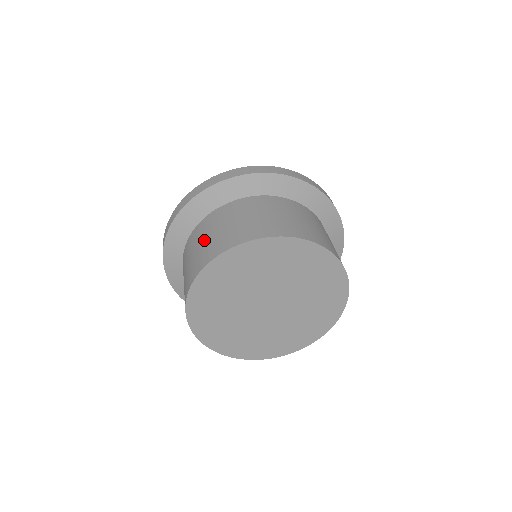
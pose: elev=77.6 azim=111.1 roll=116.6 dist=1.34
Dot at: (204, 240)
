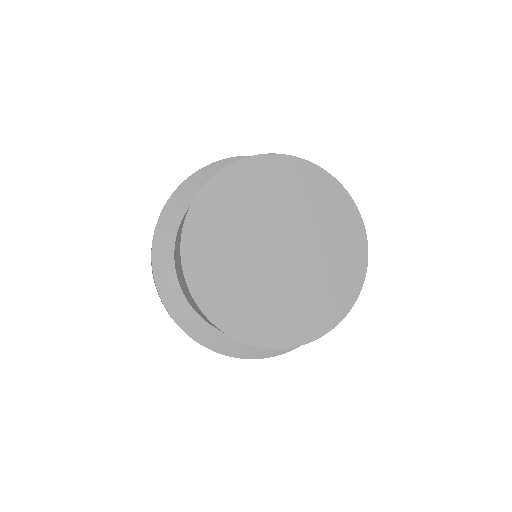
Dot at: occluded
